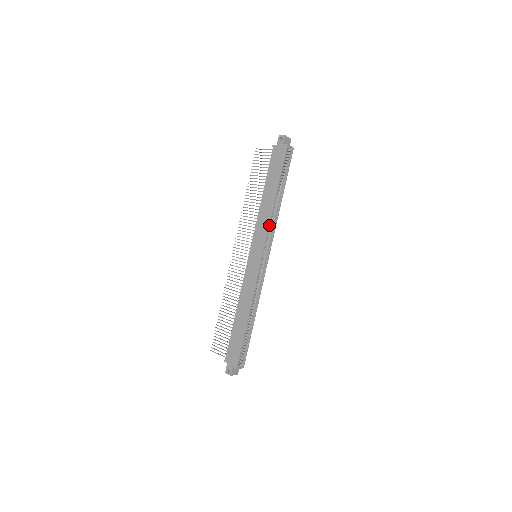
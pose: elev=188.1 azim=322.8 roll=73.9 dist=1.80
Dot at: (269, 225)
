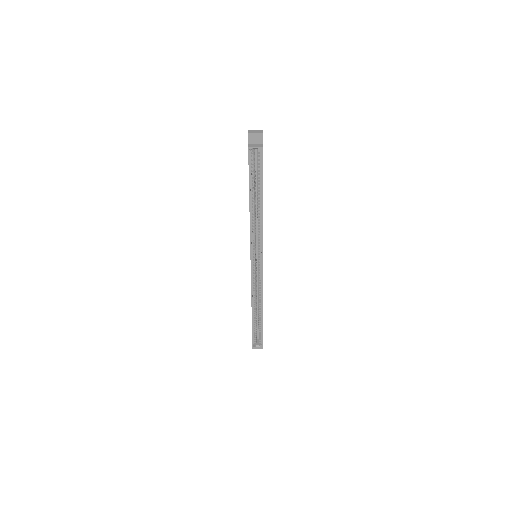
Dot at: (250, 233)
